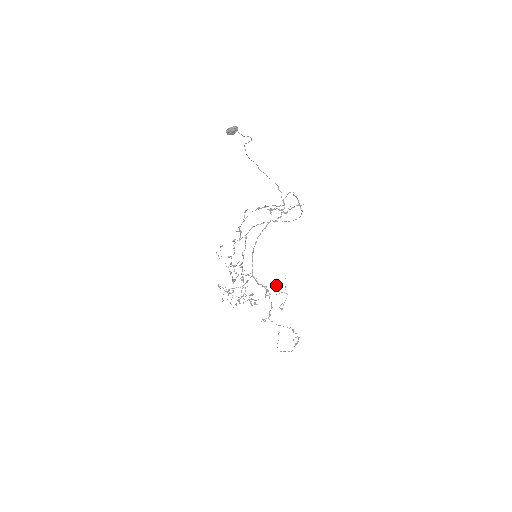
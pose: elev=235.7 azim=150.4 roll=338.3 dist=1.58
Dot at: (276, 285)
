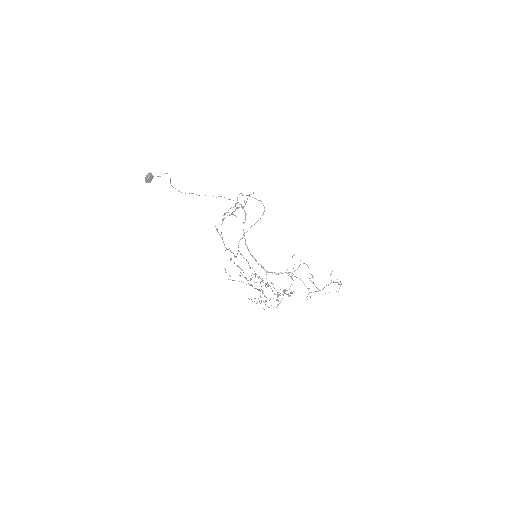
Dot at: occluded
